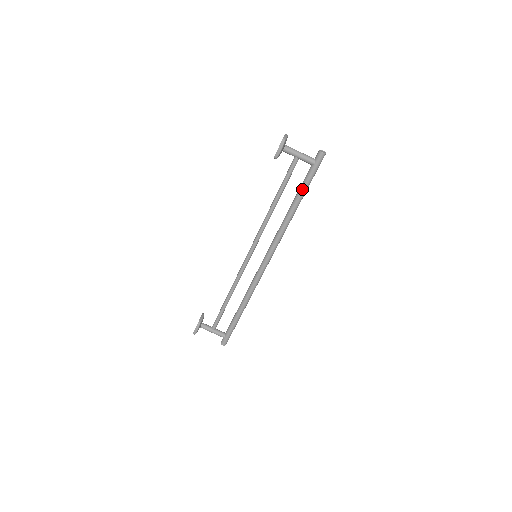
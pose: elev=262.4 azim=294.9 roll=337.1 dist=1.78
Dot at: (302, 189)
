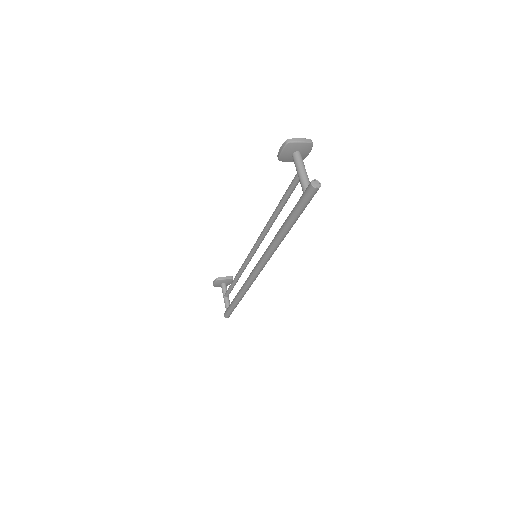
Dot at: (290, 214)
